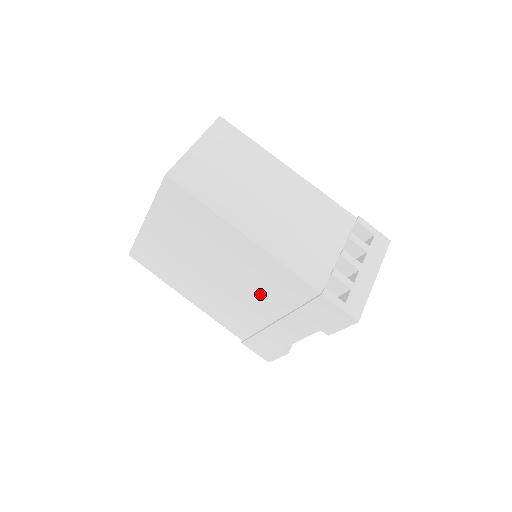
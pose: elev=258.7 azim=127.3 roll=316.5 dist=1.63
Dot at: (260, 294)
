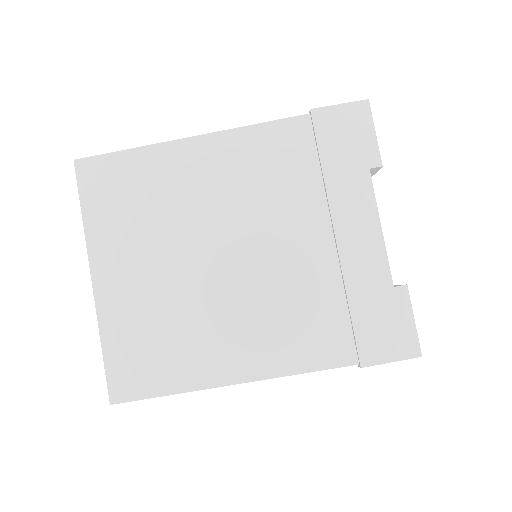
Dot at: (279, 211)
